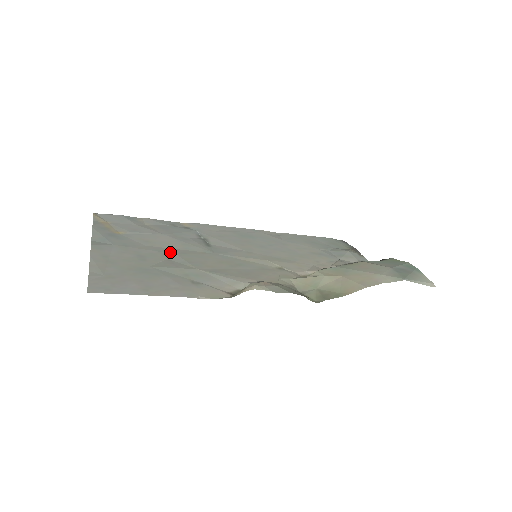
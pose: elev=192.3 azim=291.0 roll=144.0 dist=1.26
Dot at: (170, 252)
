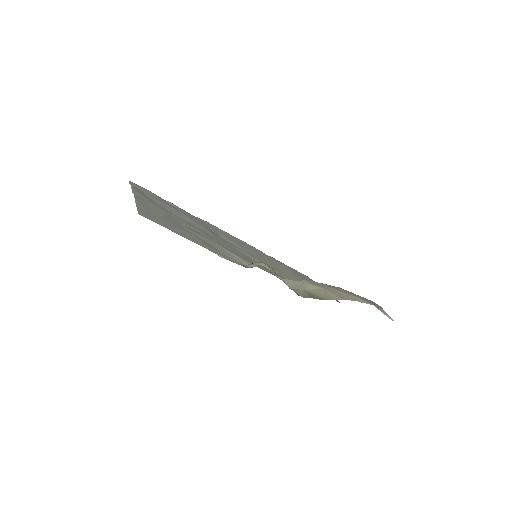
Dot at: (192, 225)
